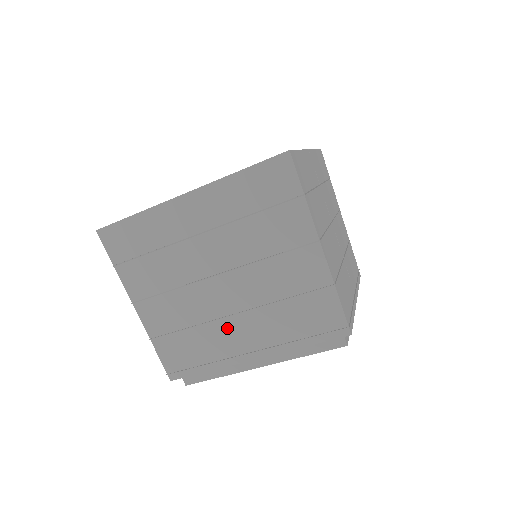
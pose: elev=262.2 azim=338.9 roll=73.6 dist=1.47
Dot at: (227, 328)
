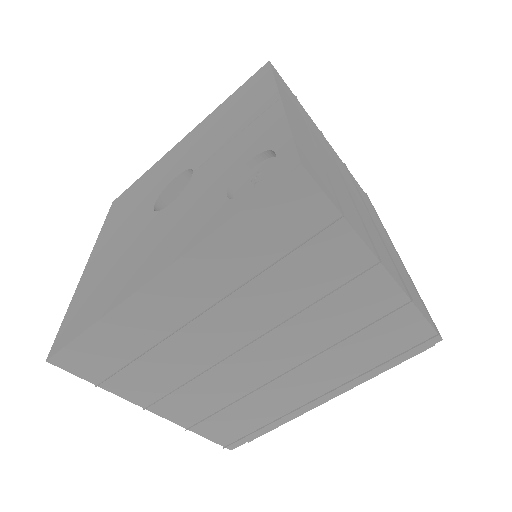
Dot at: (281, 387)
